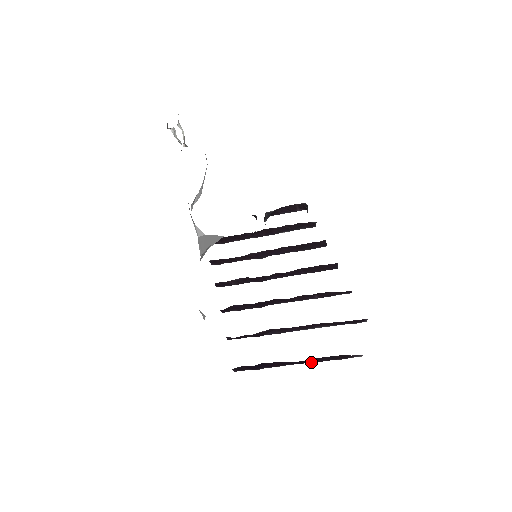
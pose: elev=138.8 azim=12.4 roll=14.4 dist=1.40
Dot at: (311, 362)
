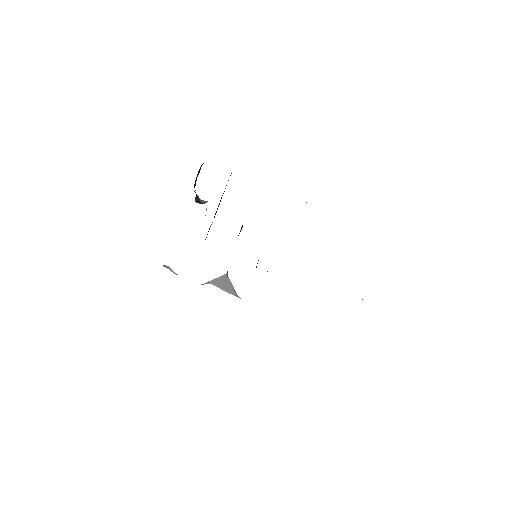
Dot at: occluded
